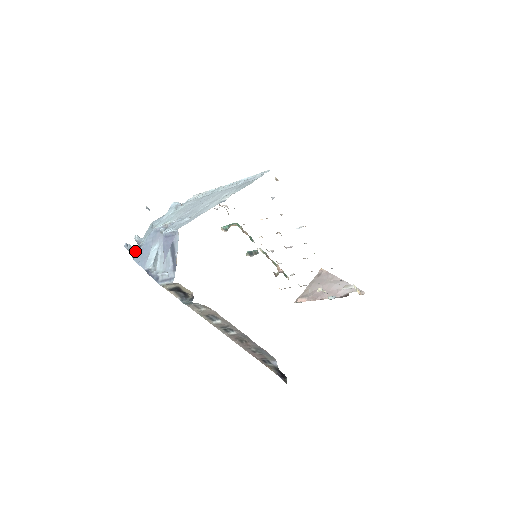
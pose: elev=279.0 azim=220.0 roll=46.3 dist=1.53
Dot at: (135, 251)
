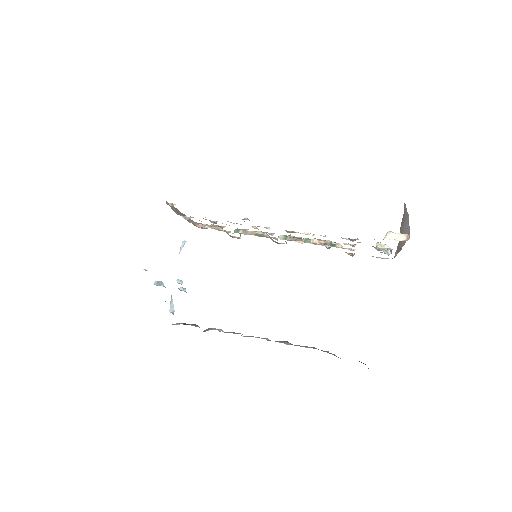
Dot at: (185, 291)
